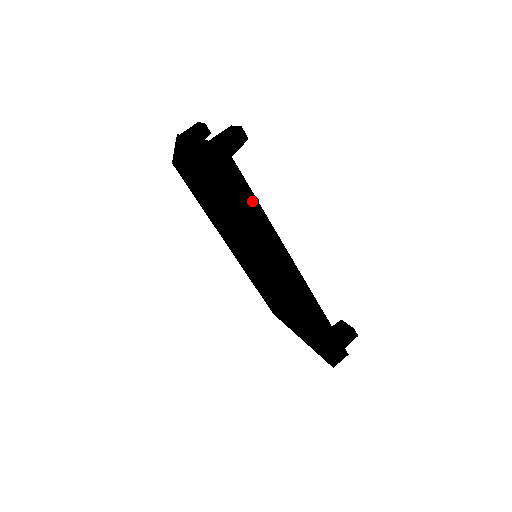
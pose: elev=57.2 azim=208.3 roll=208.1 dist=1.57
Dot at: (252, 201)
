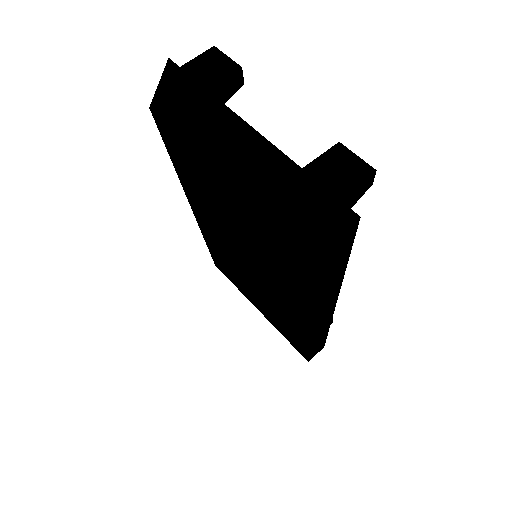
Dot at: (342, 269)
